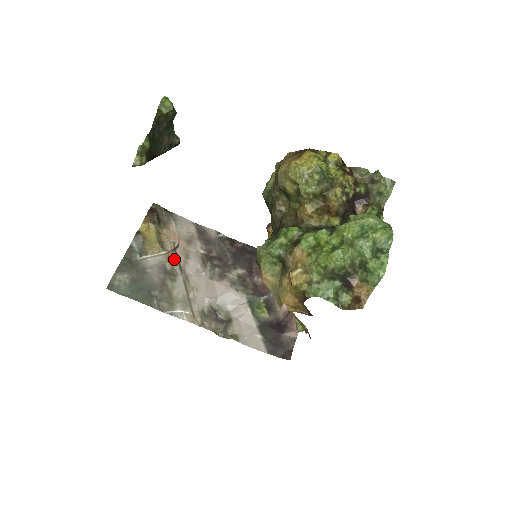
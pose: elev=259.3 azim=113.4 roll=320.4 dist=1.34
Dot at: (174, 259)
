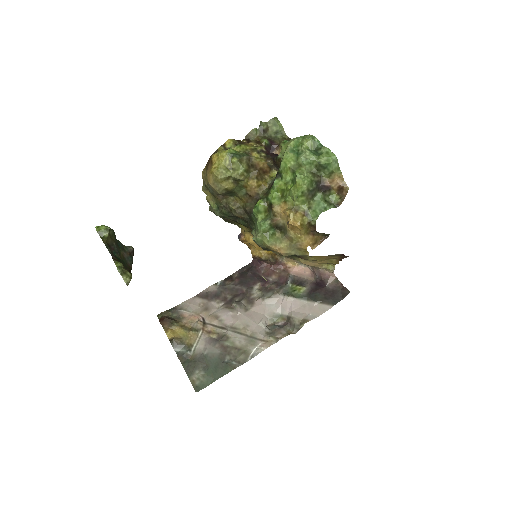
Dot at: (211, 328)
